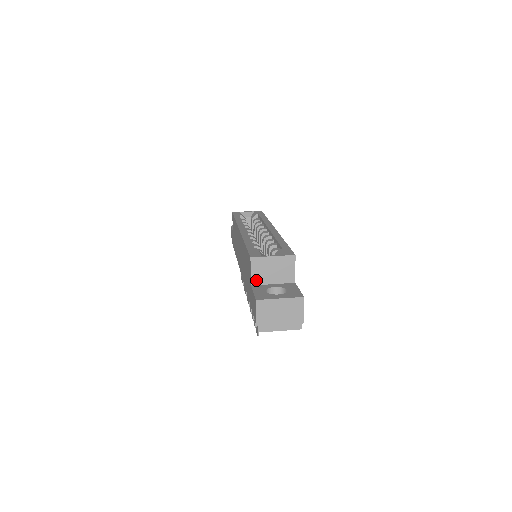
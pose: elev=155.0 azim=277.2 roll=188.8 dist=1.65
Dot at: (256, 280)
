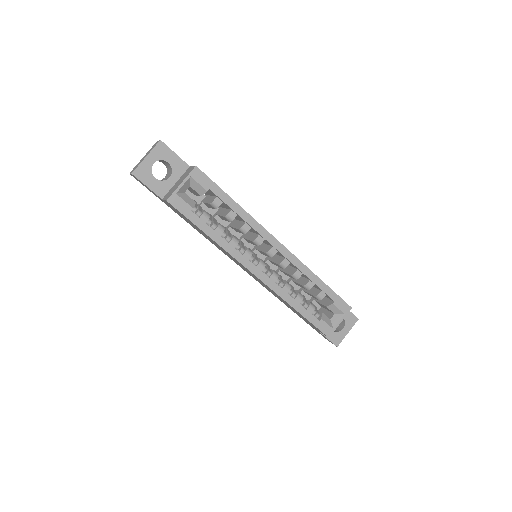
Dot at: occluded
